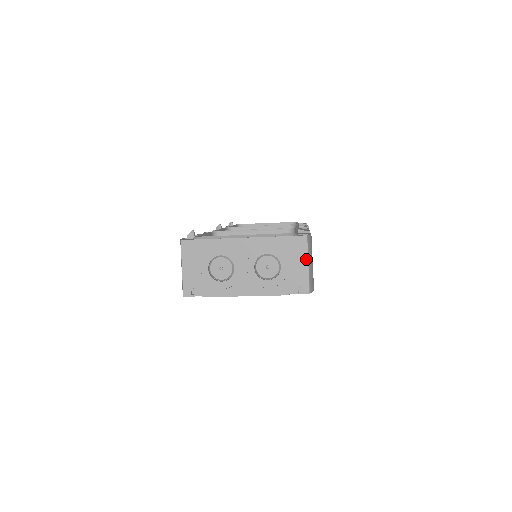
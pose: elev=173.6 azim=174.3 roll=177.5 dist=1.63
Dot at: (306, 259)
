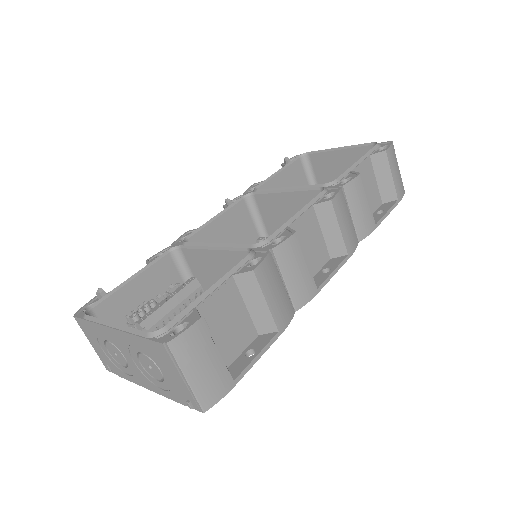
Dot at: (180, 372)
